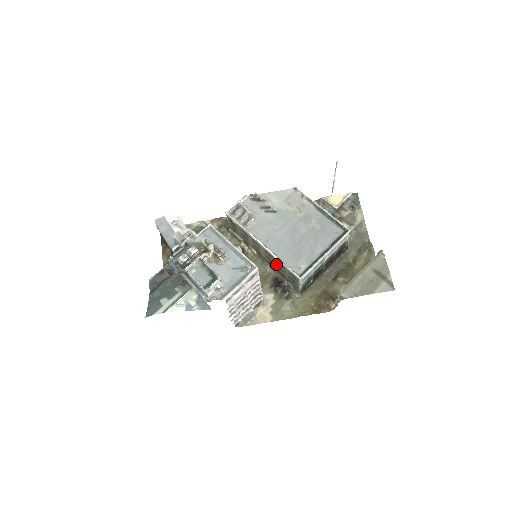
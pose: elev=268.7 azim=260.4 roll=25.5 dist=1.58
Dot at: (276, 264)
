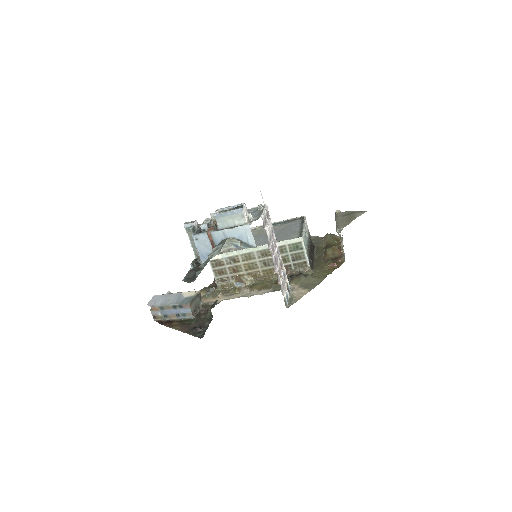
Dot at: occluded
